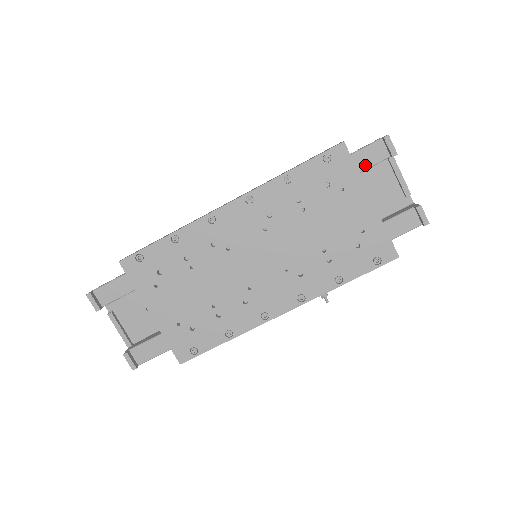
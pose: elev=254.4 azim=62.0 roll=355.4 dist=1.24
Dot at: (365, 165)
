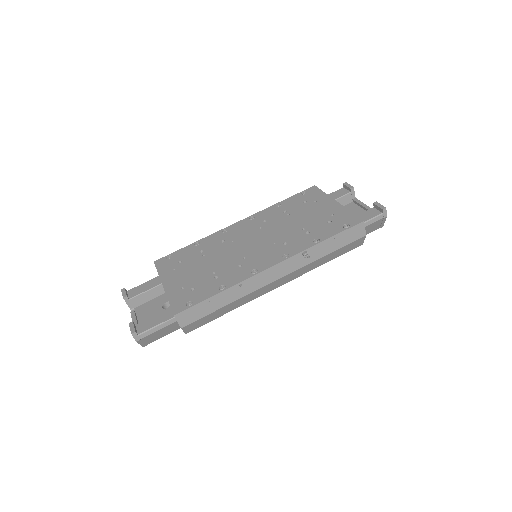
Dot at: (334, 198)
